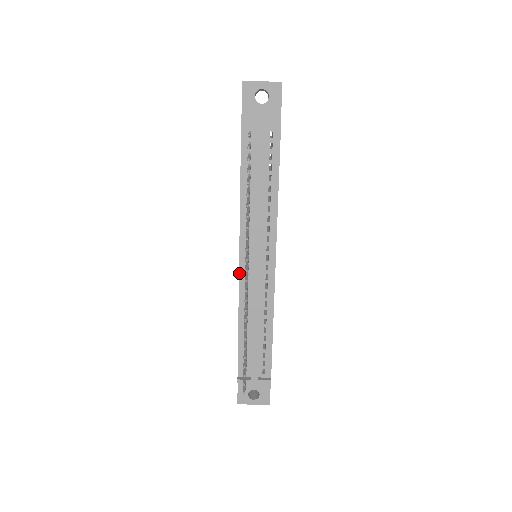
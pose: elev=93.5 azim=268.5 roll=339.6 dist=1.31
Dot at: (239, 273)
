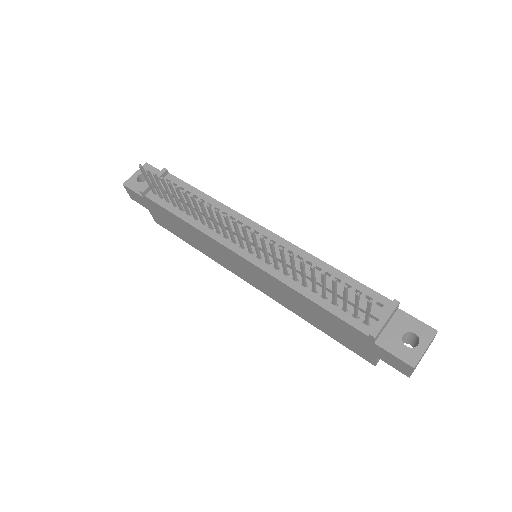
Dot at: (251, 263)
